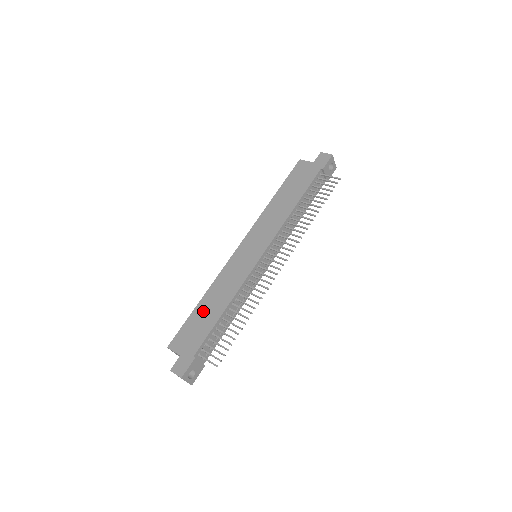
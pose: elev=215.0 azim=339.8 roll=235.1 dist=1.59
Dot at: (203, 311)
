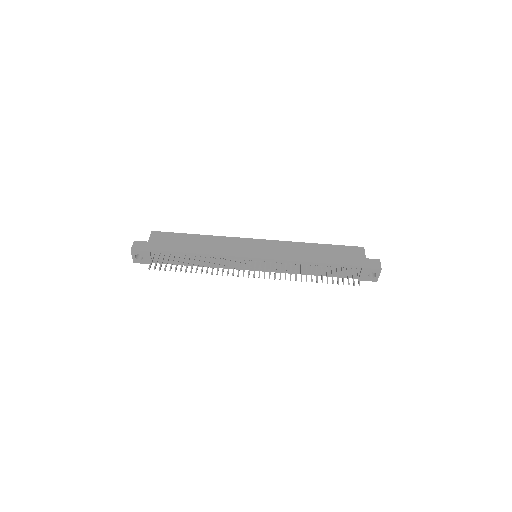
Dot at: (190, 240)
